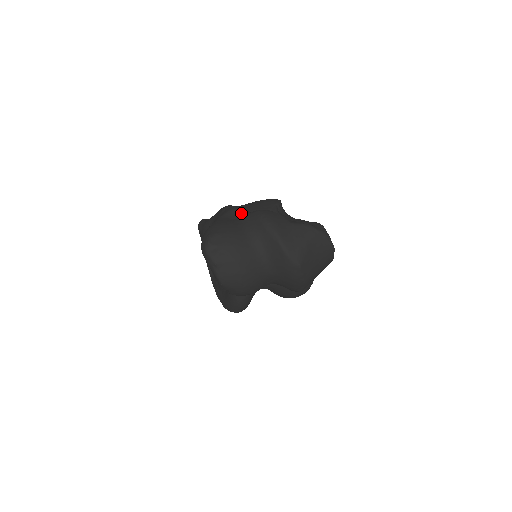
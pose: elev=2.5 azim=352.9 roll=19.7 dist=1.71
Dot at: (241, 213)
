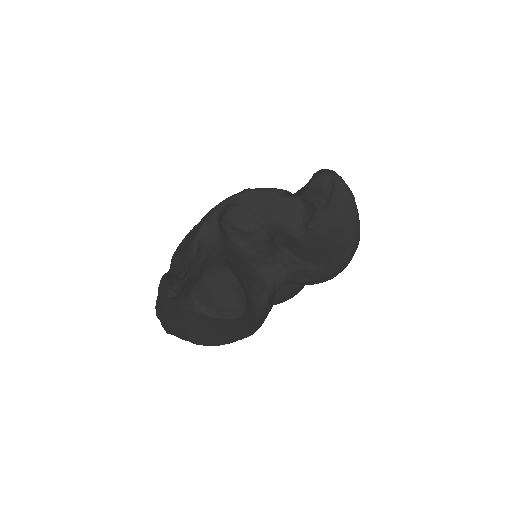
Dot at: (171, 267)
